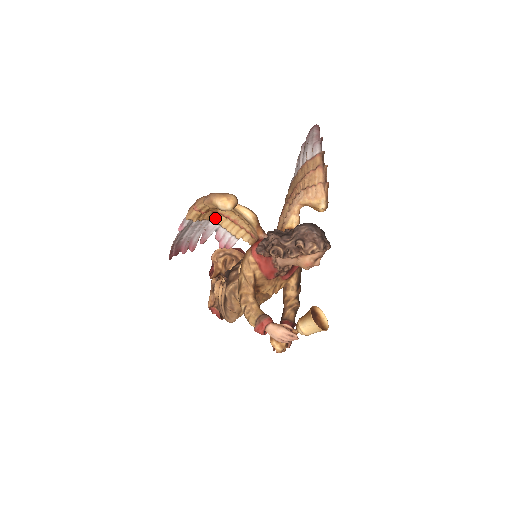
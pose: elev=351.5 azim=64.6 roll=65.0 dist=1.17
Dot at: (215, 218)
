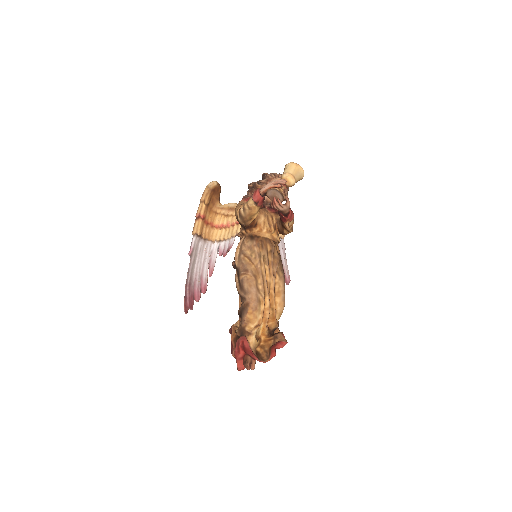
Dot at: (214, 236)
